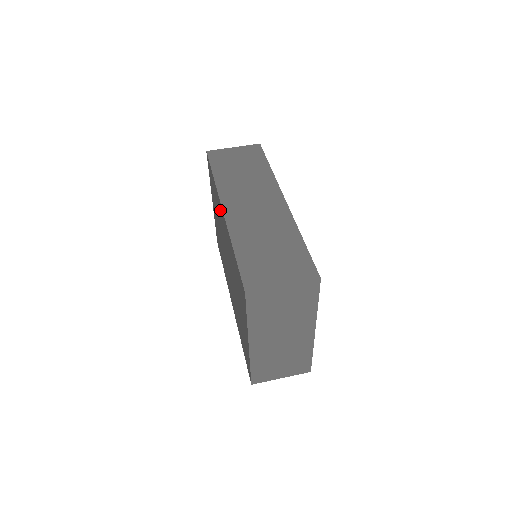
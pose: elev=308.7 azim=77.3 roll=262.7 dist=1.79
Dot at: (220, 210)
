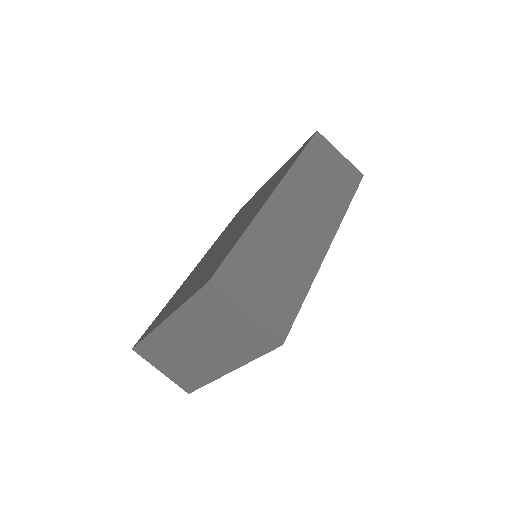
Dot at: (272, 188)
